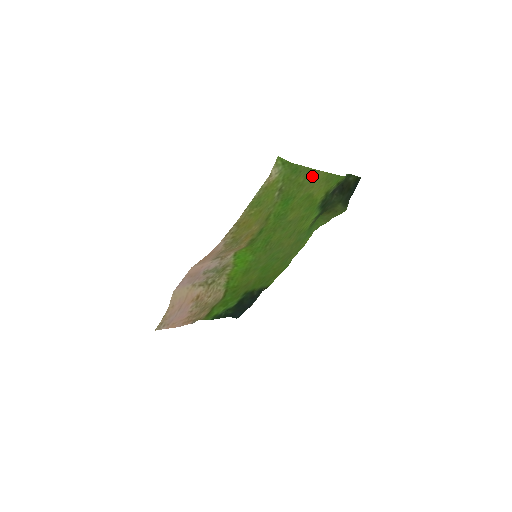
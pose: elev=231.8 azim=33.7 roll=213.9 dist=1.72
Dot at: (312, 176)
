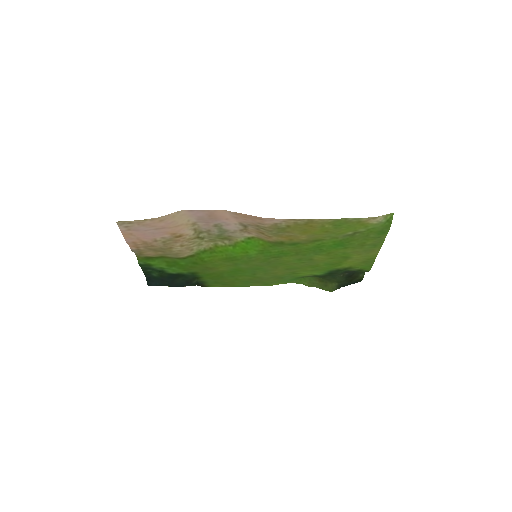
Dot at: (373, 248)
